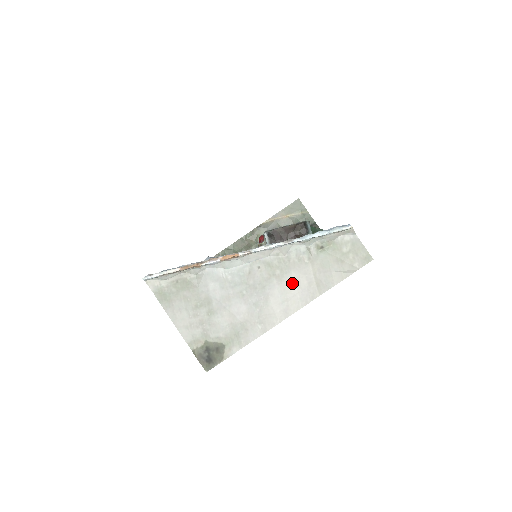
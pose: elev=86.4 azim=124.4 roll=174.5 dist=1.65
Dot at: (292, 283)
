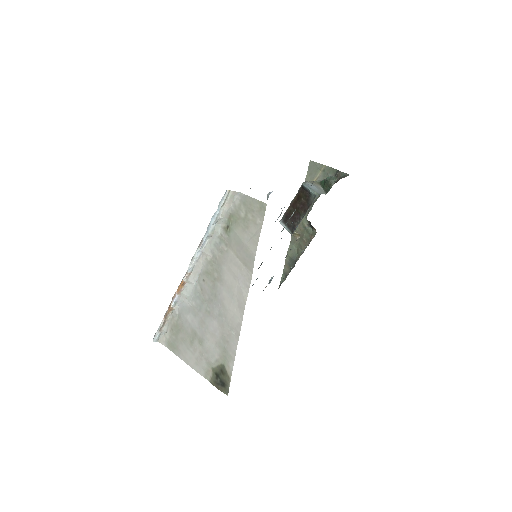
Dot at: (229, 277)
